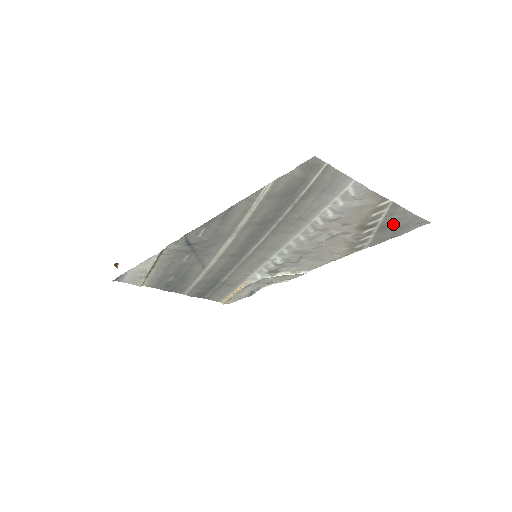
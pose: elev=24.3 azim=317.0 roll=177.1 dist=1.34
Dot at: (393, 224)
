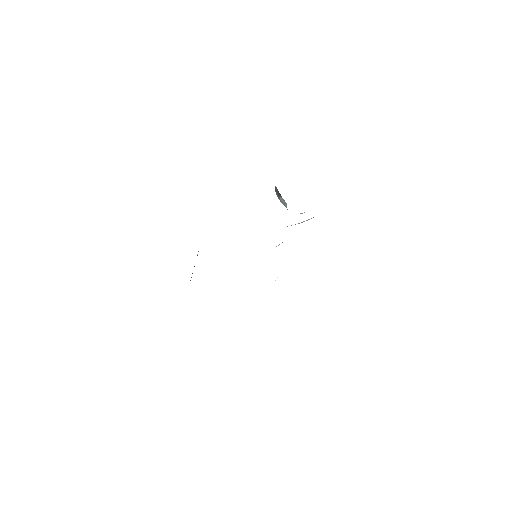
Dot at: occluded
